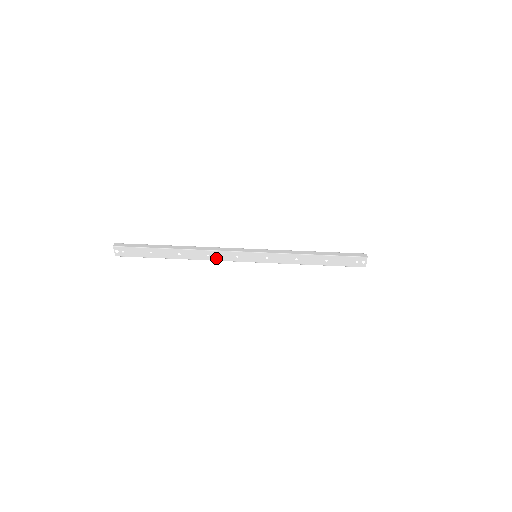
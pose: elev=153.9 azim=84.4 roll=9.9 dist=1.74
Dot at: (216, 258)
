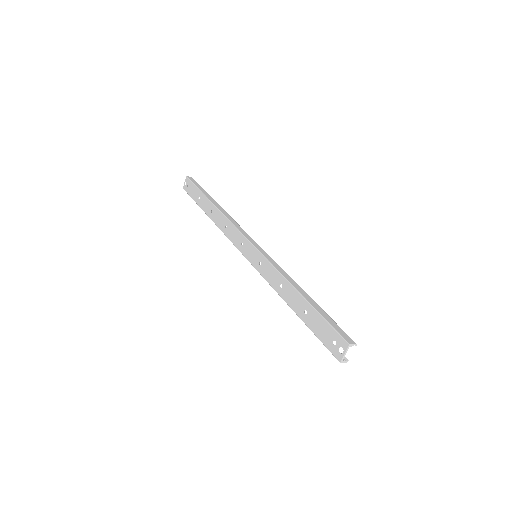
Dot at: (229, 234)
